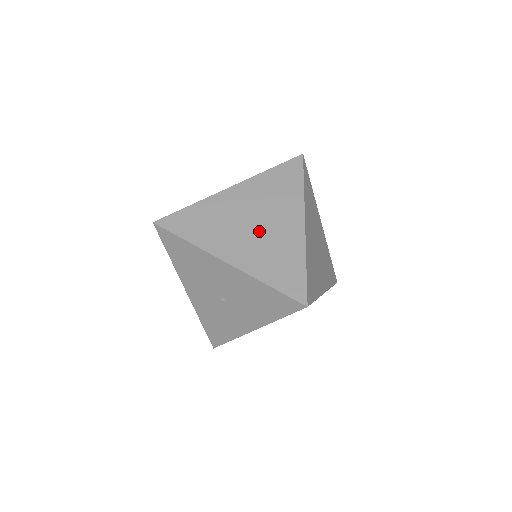
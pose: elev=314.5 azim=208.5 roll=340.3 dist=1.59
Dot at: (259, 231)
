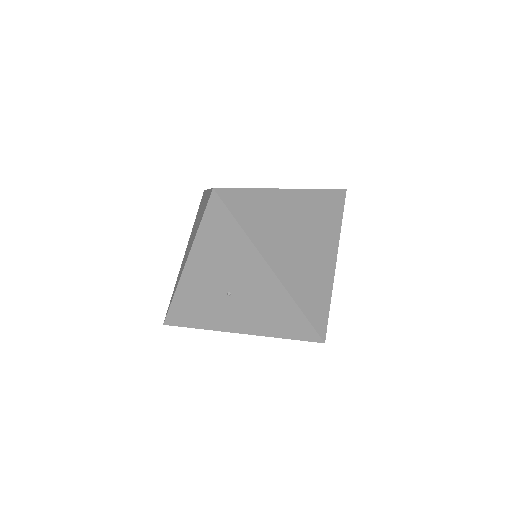
Dot at: (303, 249)
